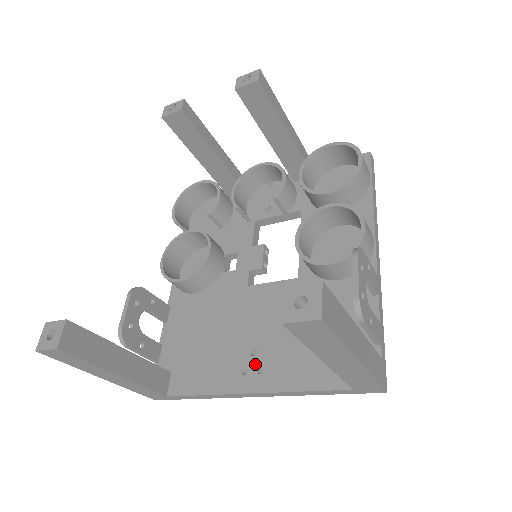
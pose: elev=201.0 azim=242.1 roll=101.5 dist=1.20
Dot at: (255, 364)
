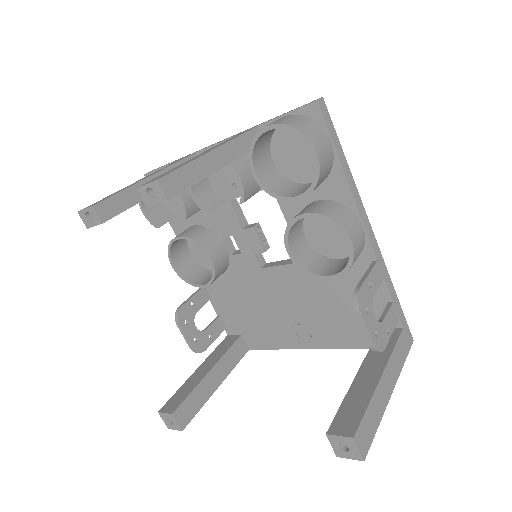
Dot at: (303, 330)
